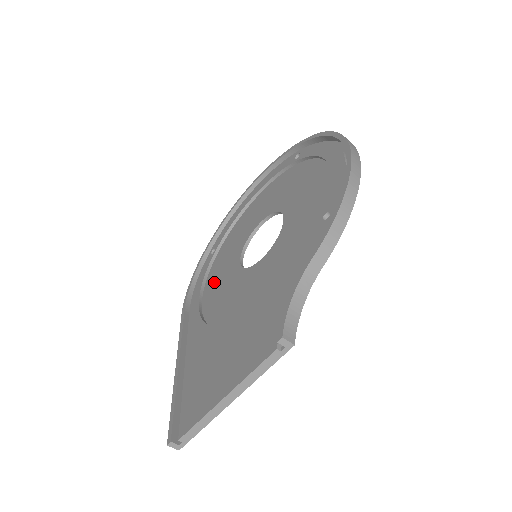
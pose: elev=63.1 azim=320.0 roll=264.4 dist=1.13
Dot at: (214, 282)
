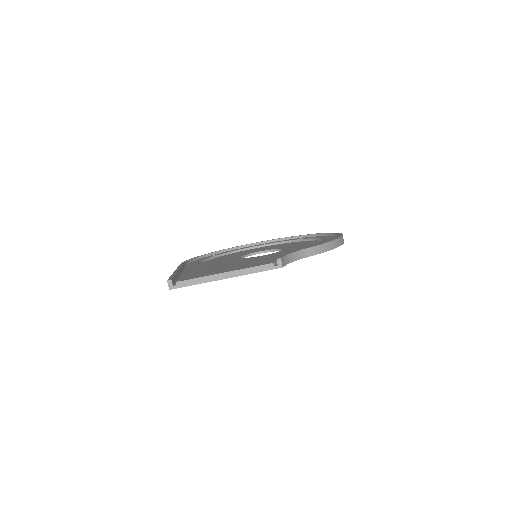
Dot at: (213, 261)
